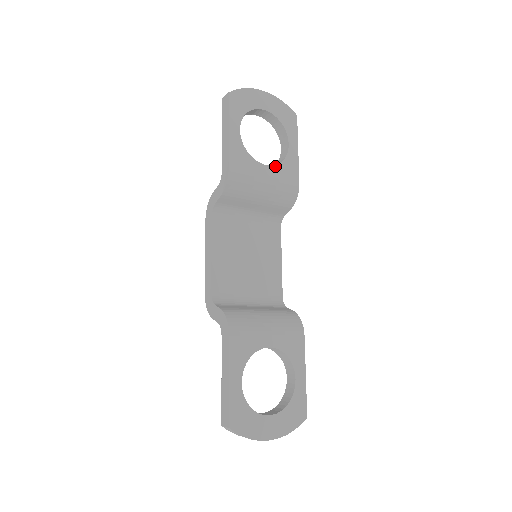
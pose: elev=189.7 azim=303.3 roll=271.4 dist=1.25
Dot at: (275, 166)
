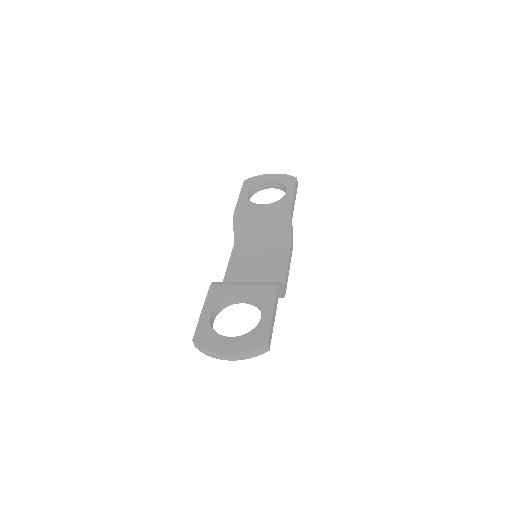
Dot at: (272, 204)
